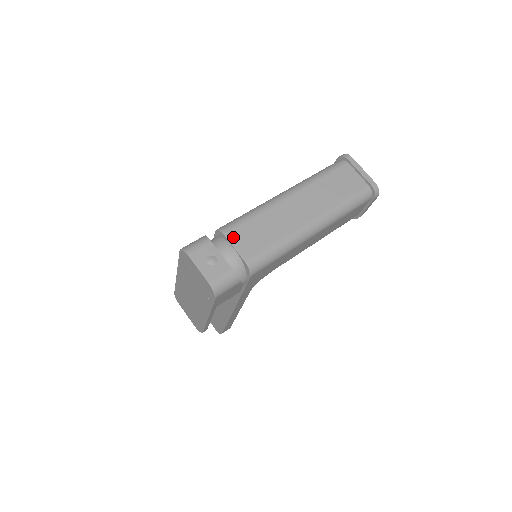
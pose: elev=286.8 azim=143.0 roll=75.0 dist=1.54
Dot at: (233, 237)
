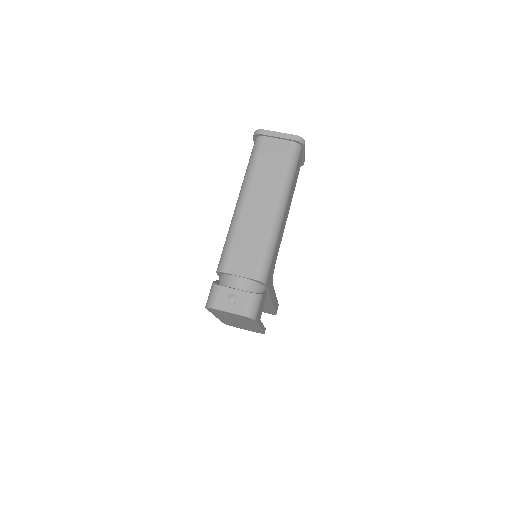
Dot at: (232, 269)
